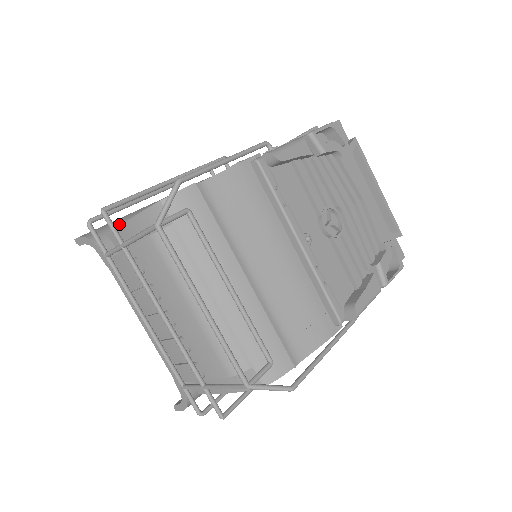
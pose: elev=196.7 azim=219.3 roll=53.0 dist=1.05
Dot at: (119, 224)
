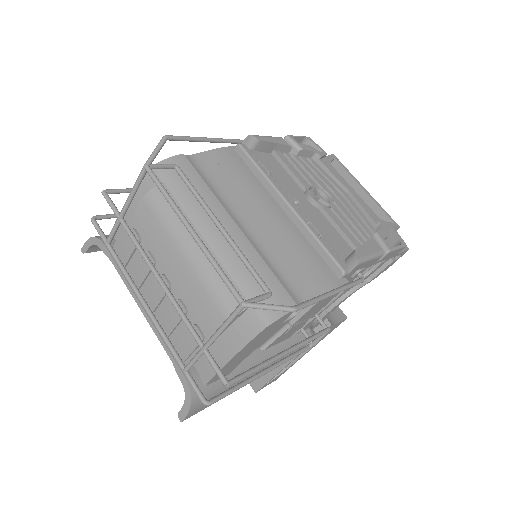
Dot at: occluded
